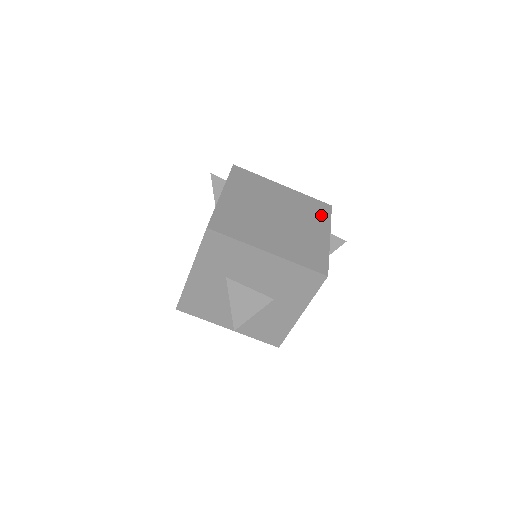
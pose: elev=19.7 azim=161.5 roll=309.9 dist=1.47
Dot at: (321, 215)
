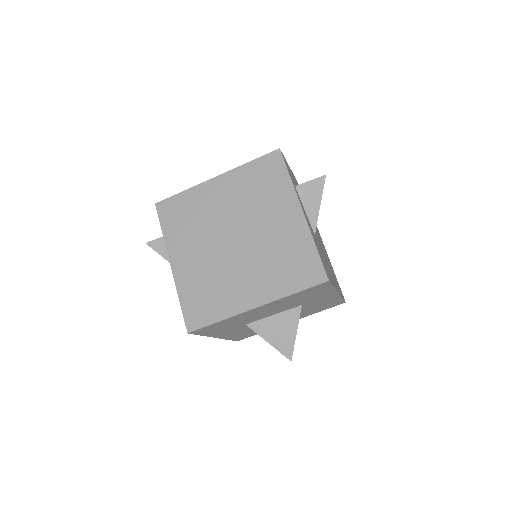
Dot at: (276, 182)
